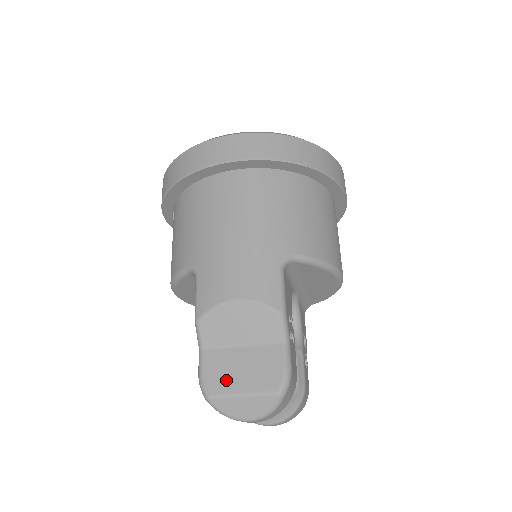
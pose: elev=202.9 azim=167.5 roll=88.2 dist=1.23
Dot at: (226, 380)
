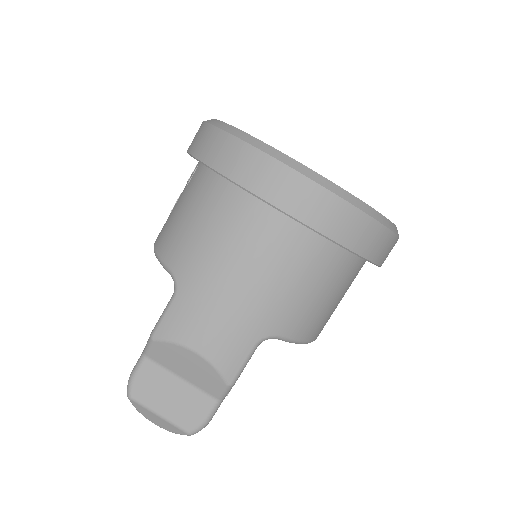
Dot at: (152, 396)
